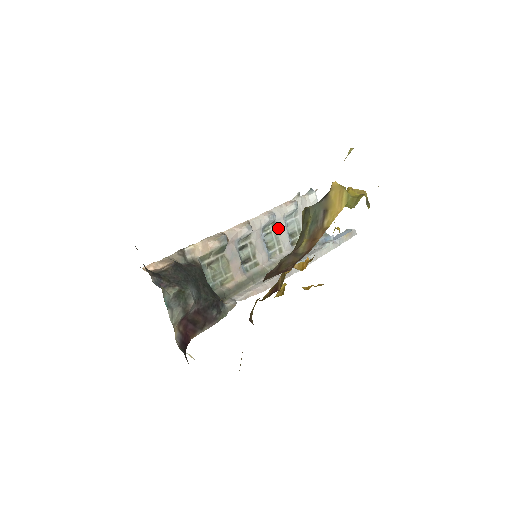
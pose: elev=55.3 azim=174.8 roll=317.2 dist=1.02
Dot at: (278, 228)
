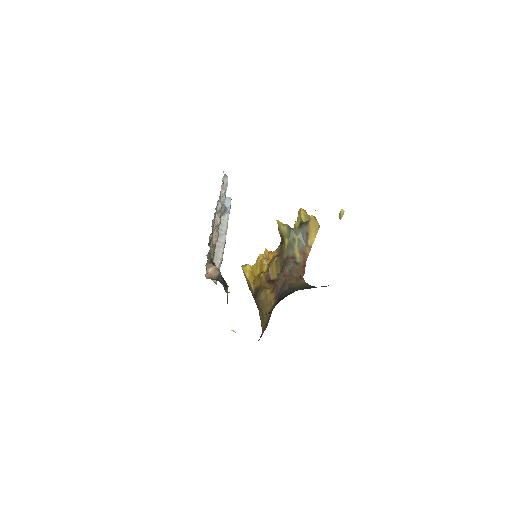
Dot at: occluded
